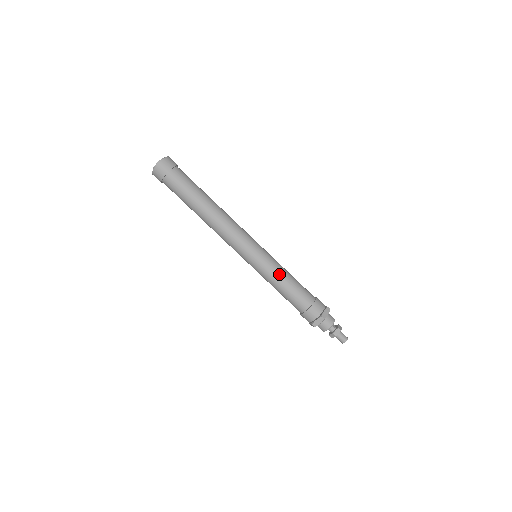
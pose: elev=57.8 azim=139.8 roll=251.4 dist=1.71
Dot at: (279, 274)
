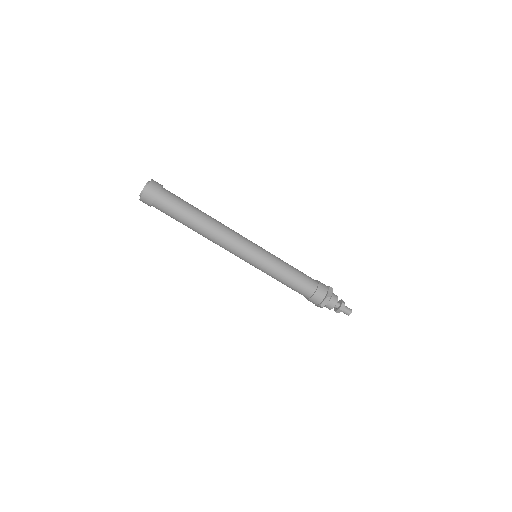
Dot at: (282, 268)
